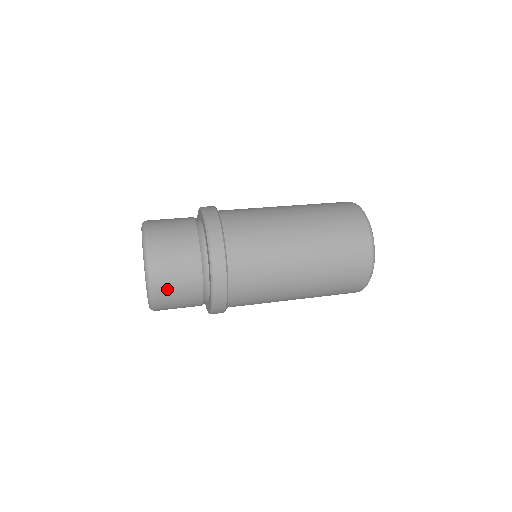
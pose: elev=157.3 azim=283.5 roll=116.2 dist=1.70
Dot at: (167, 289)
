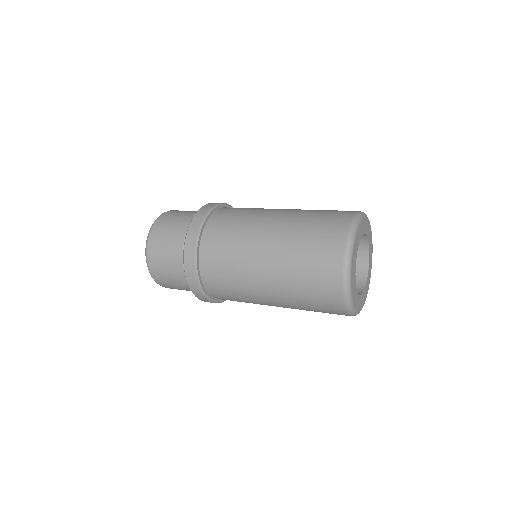
Dot at: (157, 257)
